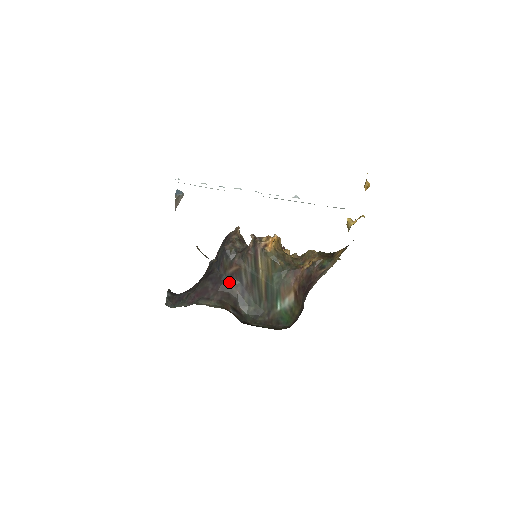
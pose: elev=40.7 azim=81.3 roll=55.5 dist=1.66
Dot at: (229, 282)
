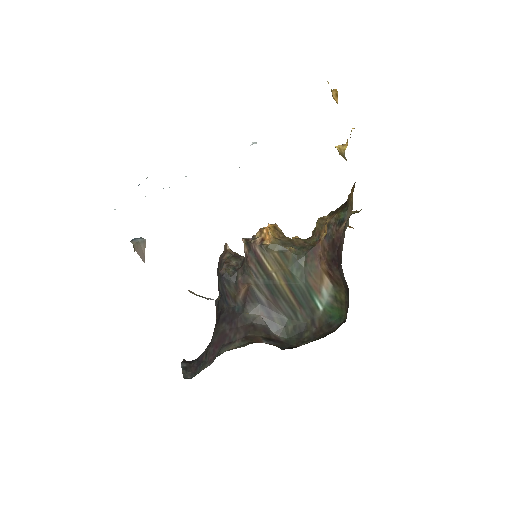
Dot at: (246, 310)
